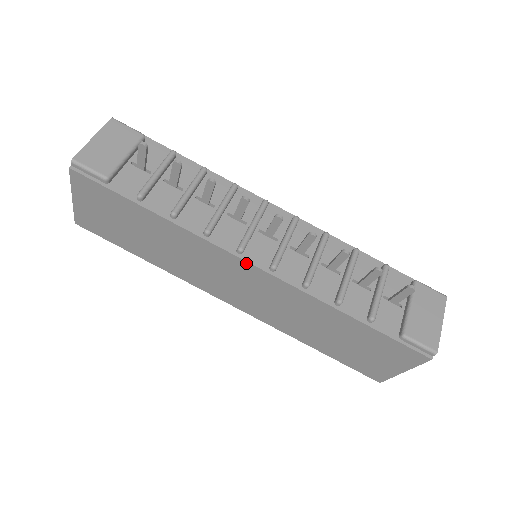
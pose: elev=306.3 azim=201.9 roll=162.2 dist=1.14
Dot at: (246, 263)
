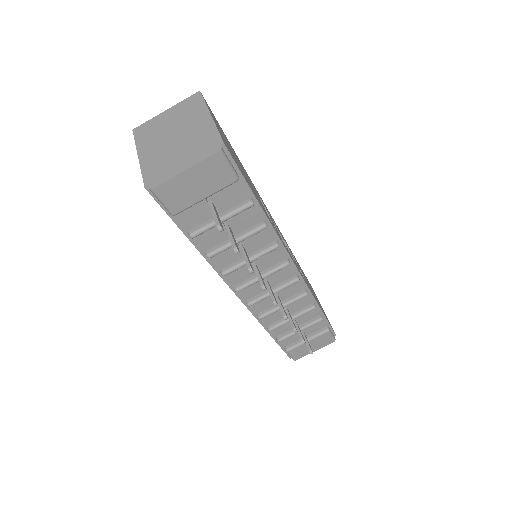
Dot at: (234, 292)
